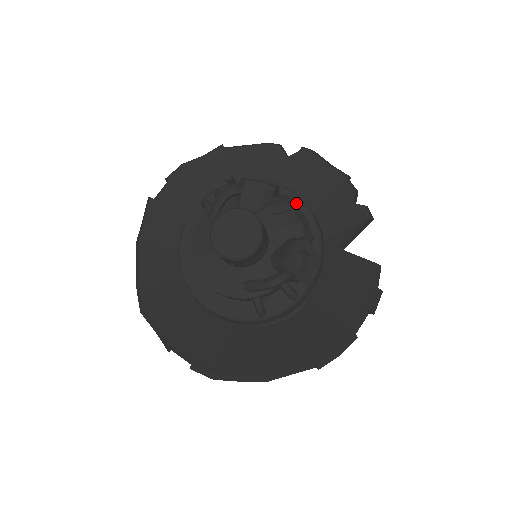
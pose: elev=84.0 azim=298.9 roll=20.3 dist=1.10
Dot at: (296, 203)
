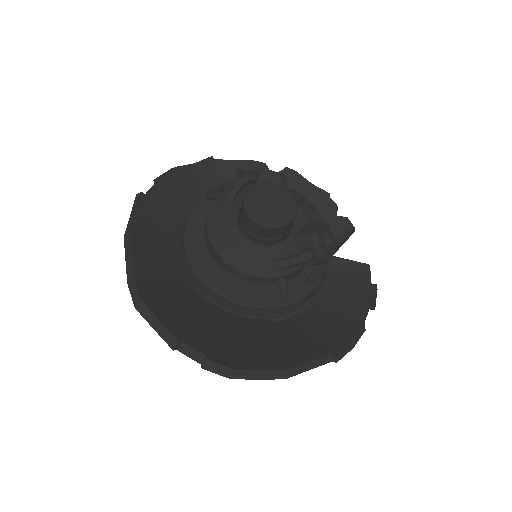
Dot at: occluded
